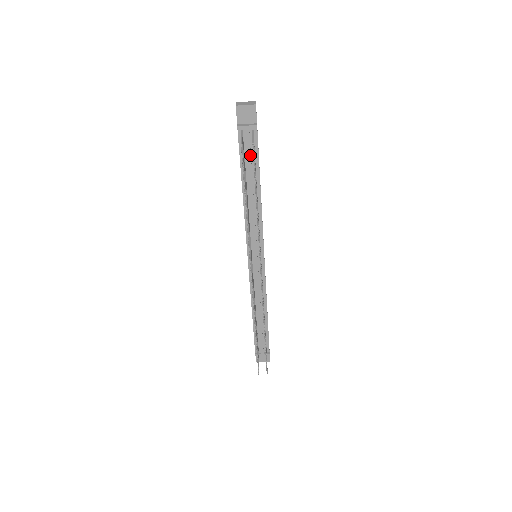
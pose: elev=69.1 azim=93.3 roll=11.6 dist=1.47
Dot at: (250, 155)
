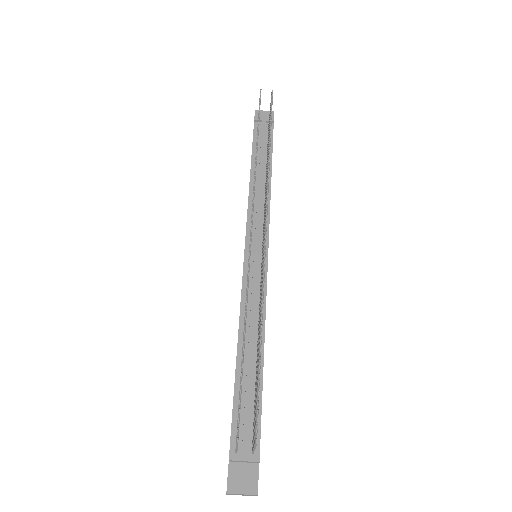
Dot at: (264, 141)
